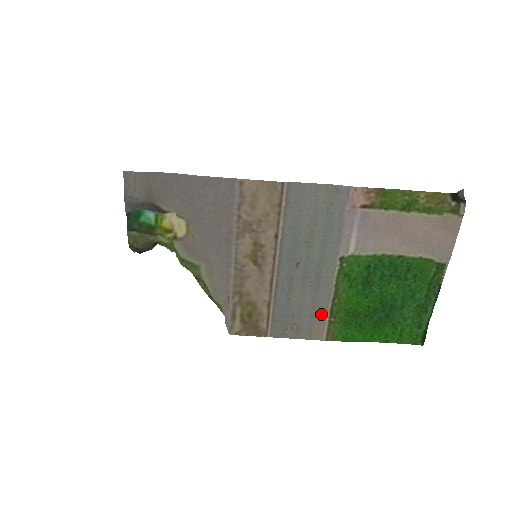
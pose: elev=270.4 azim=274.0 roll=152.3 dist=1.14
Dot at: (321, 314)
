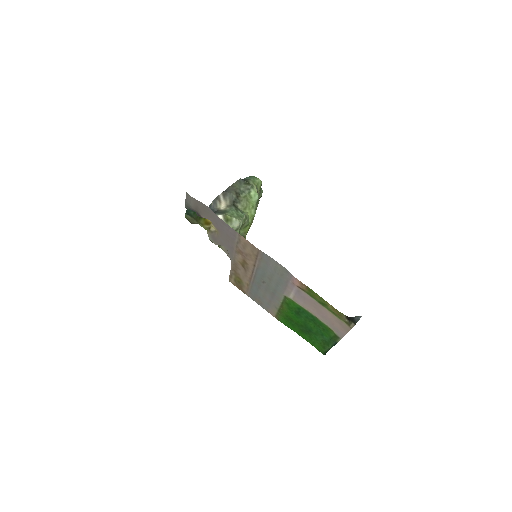
Dot at: (273, 307)
